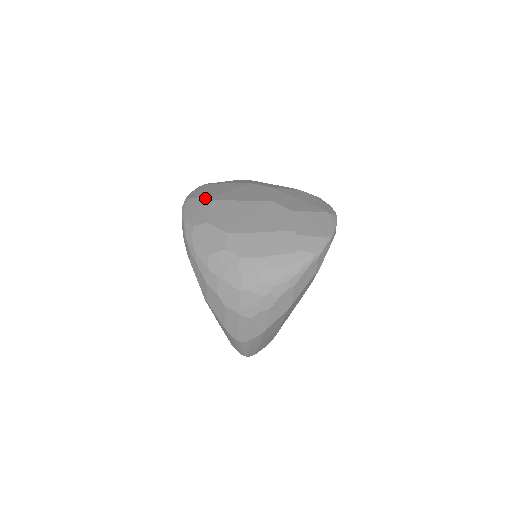
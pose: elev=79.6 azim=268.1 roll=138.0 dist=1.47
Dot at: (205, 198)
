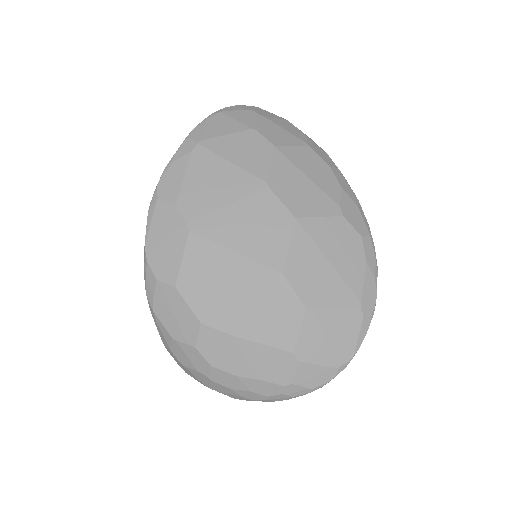
Dot at: (183, 220)
